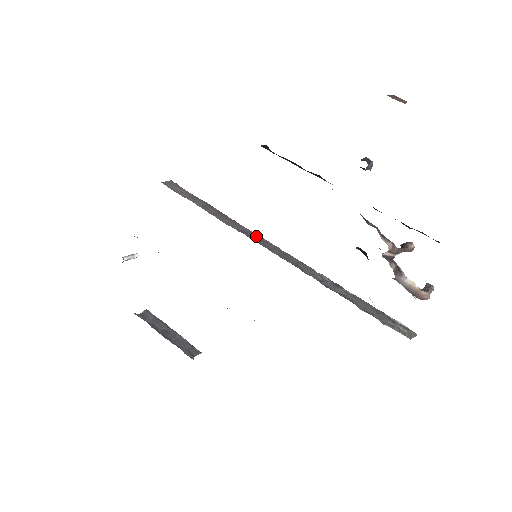
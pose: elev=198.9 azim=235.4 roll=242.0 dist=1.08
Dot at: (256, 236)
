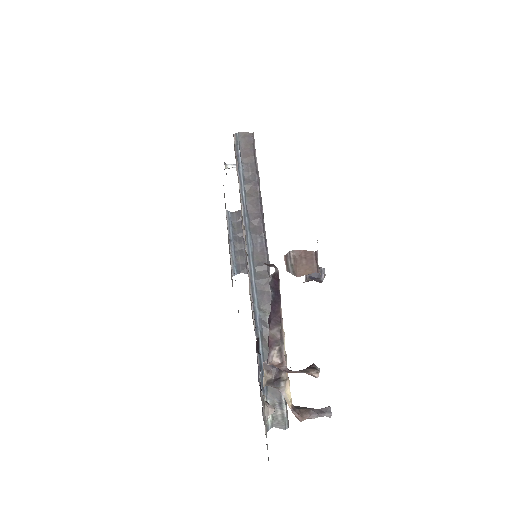
Dot at: (261, 241)
